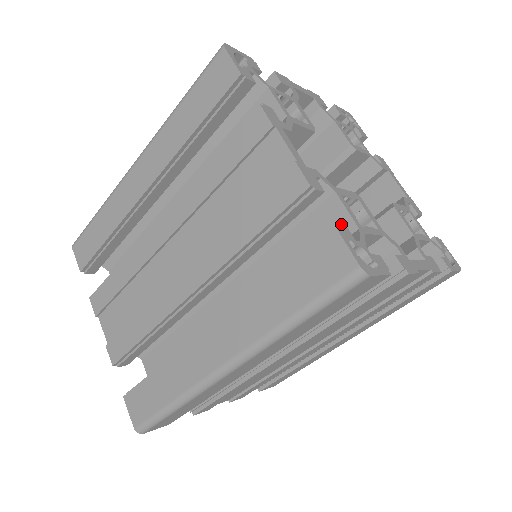
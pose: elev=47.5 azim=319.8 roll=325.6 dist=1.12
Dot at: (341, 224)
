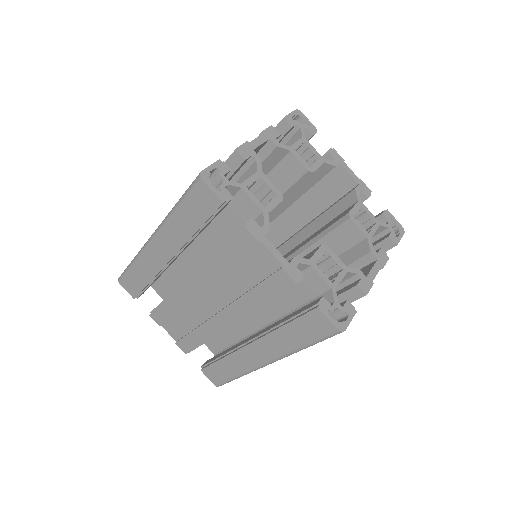
Dot at: (321, 300)
